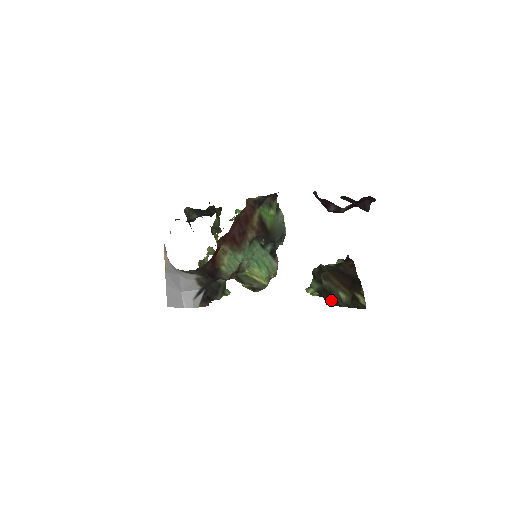
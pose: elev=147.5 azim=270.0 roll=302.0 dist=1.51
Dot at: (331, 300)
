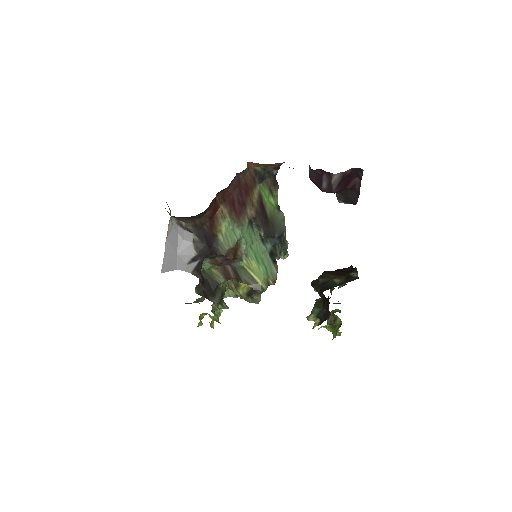
Dot at: (326, 287)
